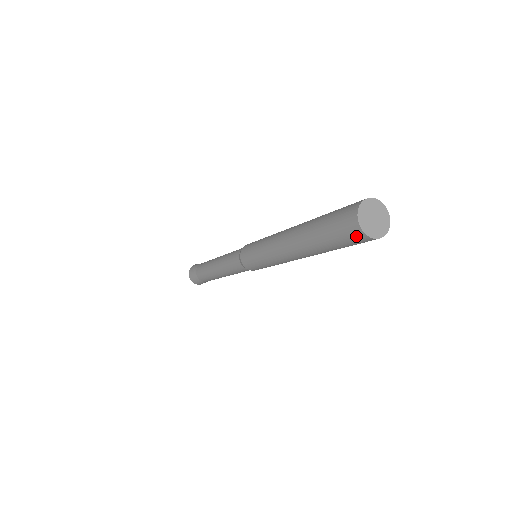
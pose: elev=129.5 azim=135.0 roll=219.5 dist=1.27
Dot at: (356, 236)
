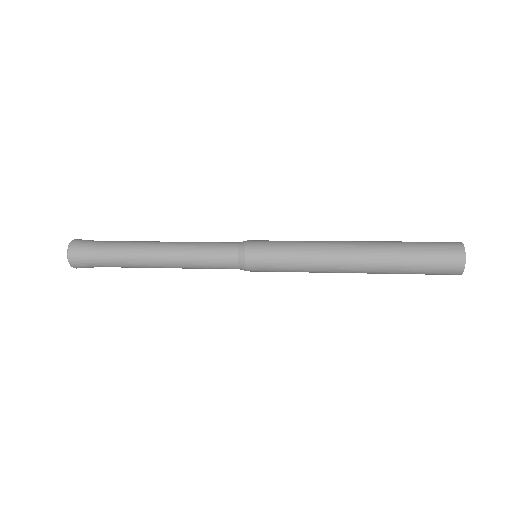
Dot at: occluded
